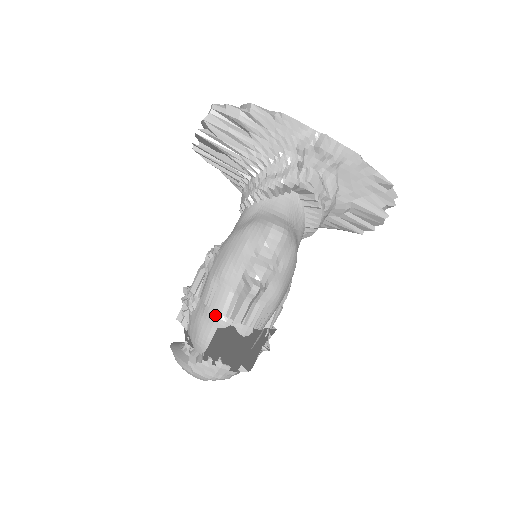
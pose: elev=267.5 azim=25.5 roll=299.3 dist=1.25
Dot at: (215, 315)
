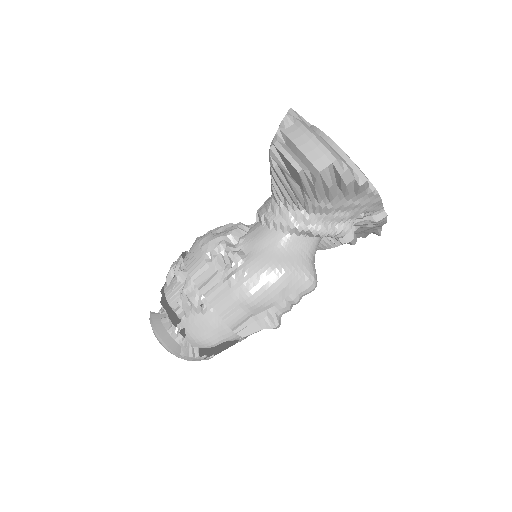
Dot at: (232, 334)
